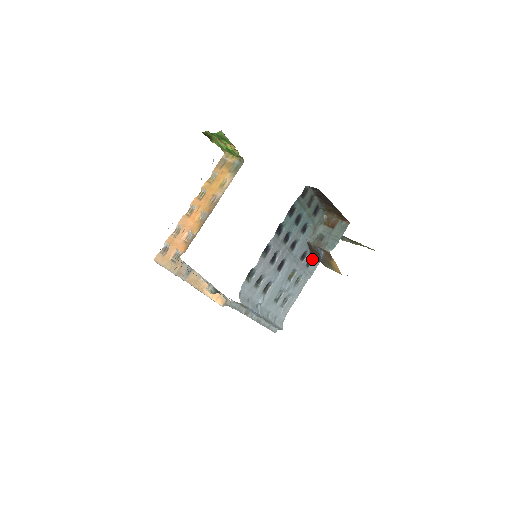
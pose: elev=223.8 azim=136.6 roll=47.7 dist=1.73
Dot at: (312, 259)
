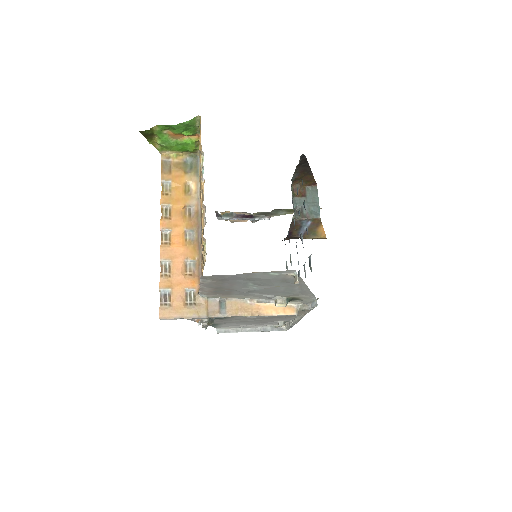
Dot at: (284, 239)
